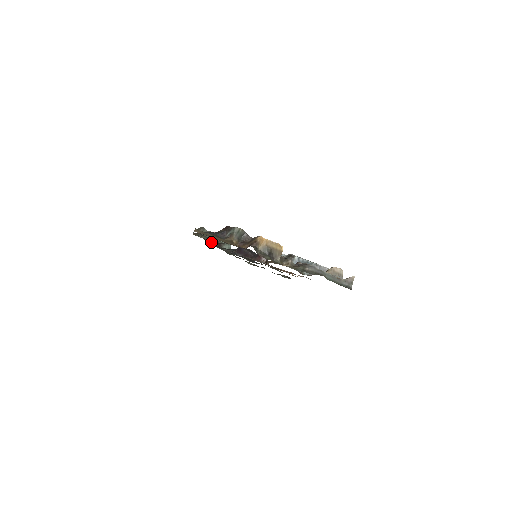
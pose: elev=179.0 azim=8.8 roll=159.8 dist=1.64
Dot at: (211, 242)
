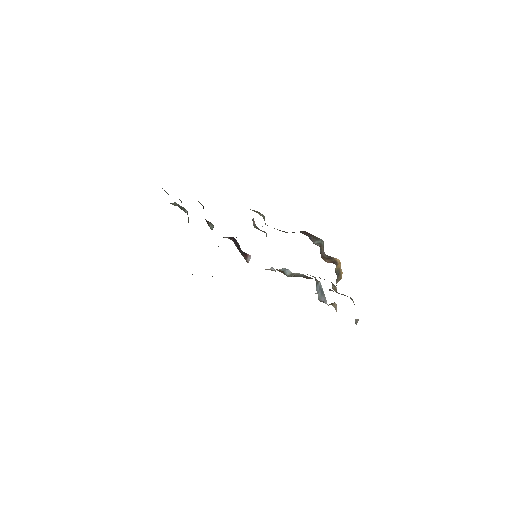
Dot at: occluded
